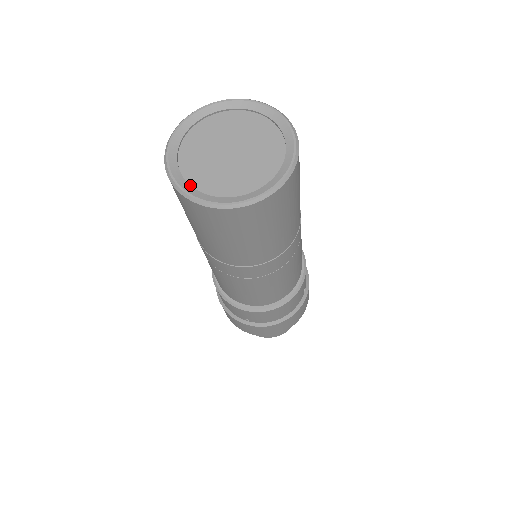
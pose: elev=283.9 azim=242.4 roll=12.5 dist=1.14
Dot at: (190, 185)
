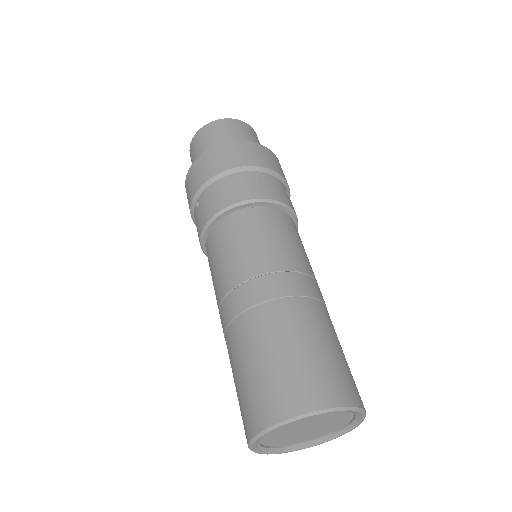
Dot at: (268, 448)
